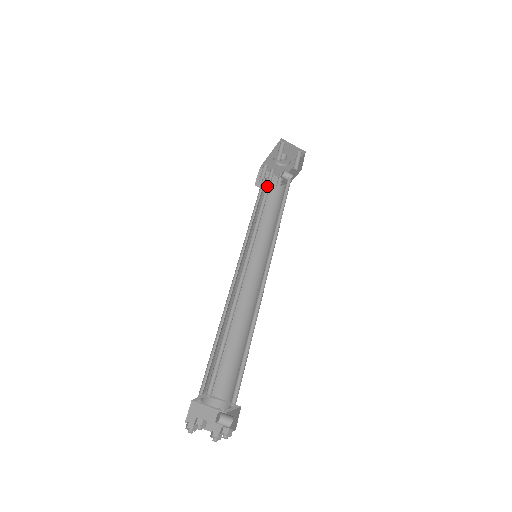
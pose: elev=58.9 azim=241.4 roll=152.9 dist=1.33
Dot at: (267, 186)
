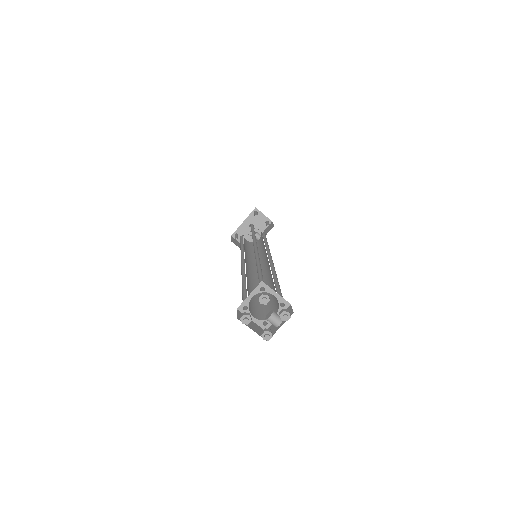
Dot at: (251, 228)
